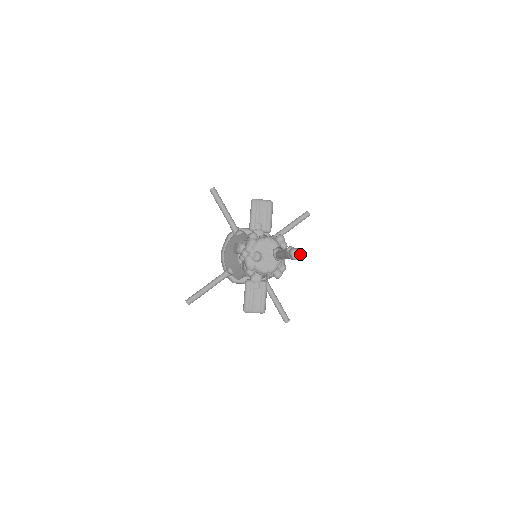
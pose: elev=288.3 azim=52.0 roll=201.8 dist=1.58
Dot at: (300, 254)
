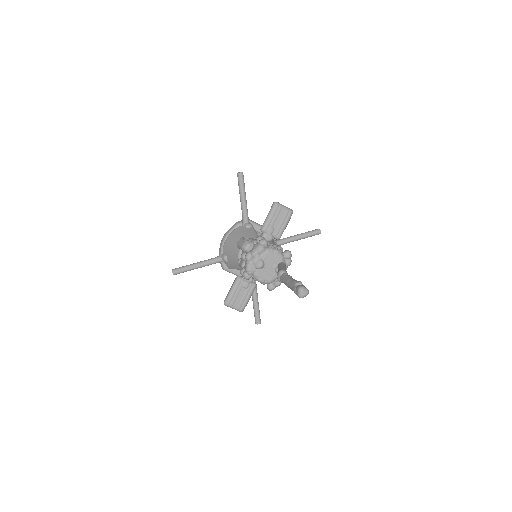
Dot at: (307, 294)
